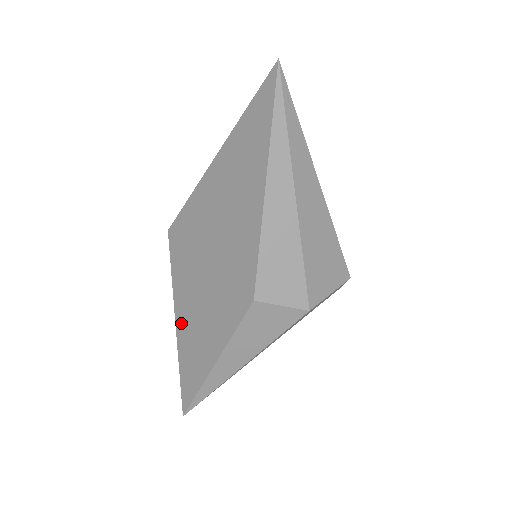
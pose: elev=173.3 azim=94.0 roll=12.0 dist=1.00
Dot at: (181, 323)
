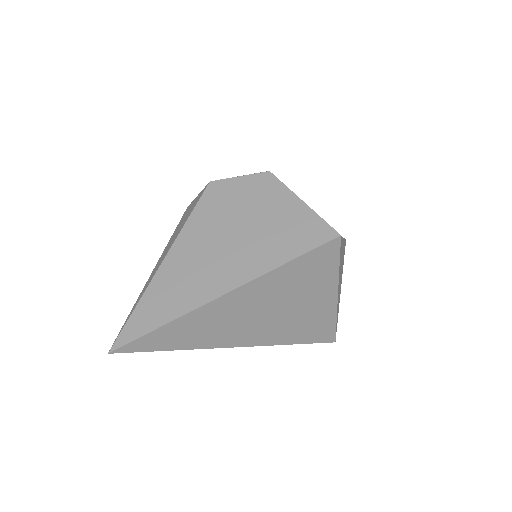
Dot at: occluded
